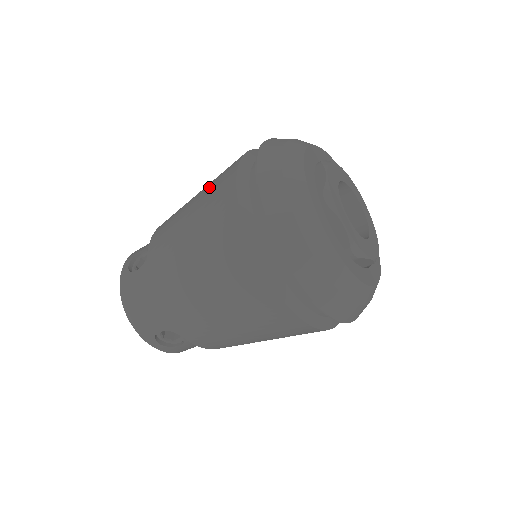
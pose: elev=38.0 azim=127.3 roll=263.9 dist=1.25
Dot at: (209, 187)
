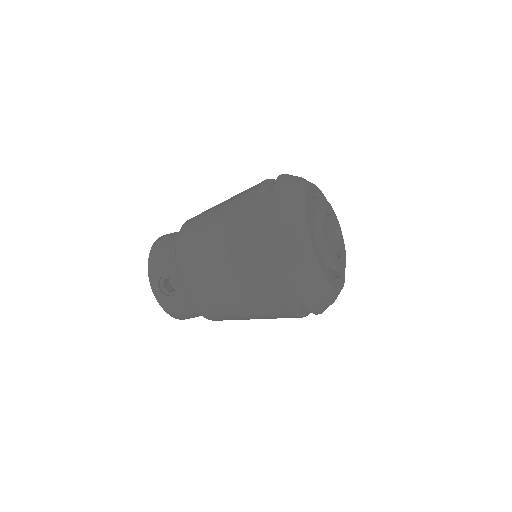
Dot at: (234, 261)
